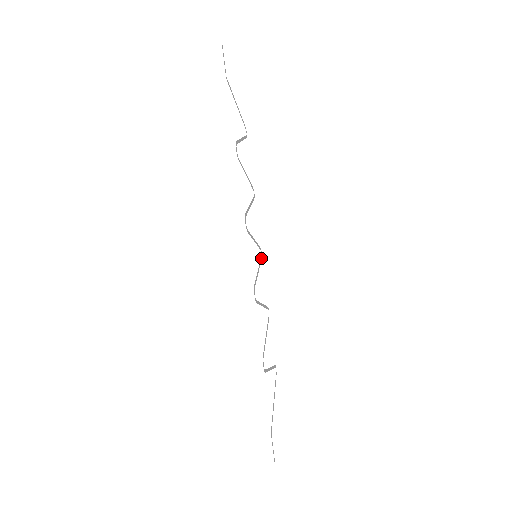
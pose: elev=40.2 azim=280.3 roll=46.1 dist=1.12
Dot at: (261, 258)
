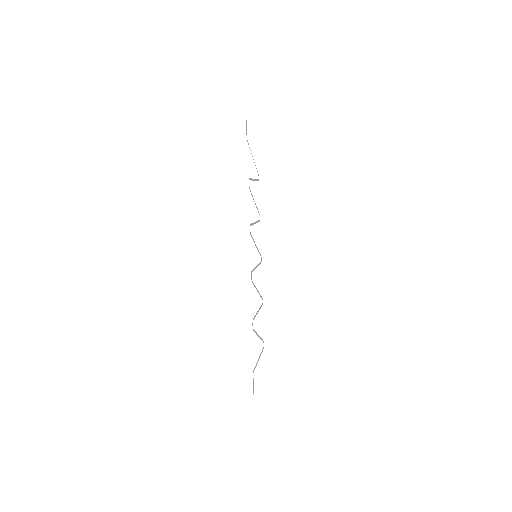
Dot at: occluded
